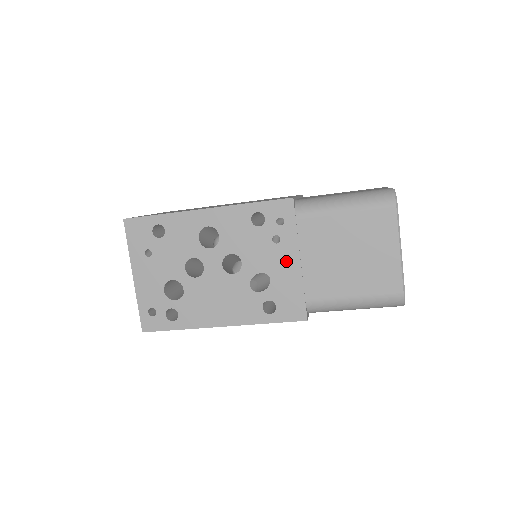
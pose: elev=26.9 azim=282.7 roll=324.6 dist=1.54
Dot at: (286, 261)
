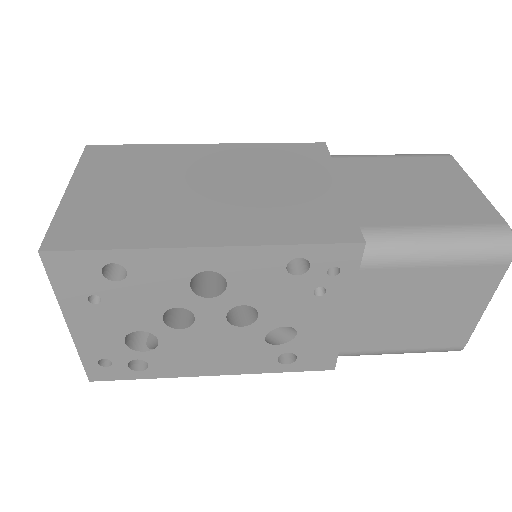
Dot at: (327, 315)
